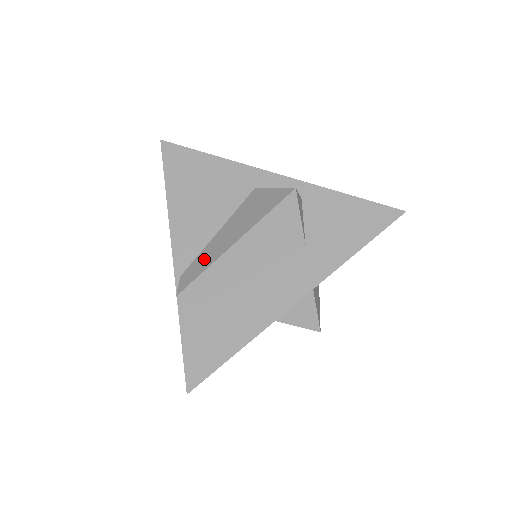
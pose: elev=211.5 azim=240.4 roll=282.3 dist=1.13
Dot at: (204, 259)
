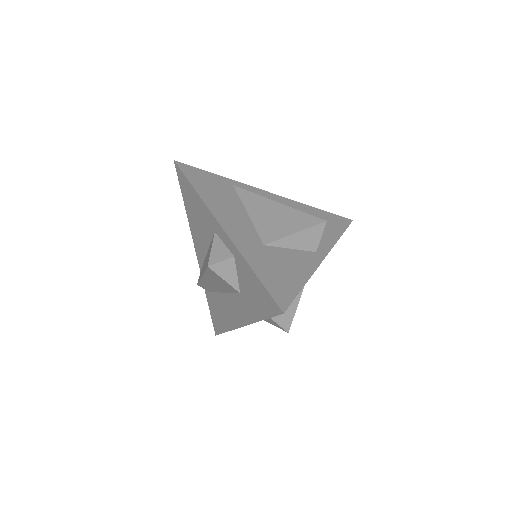
Dot at: occluded
